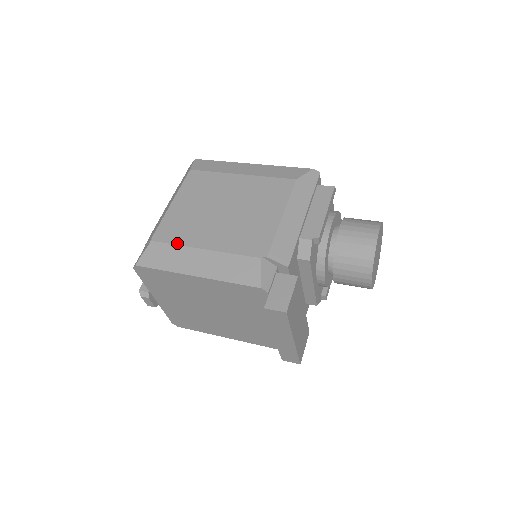
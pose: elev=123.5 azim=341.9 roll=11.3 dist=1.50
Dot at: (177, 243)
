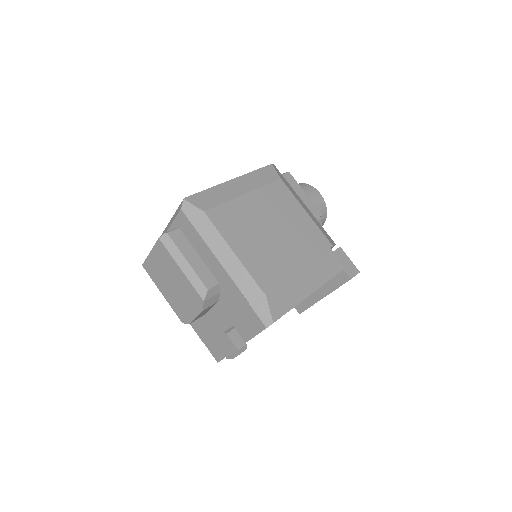
Dot at: (283, 280)
